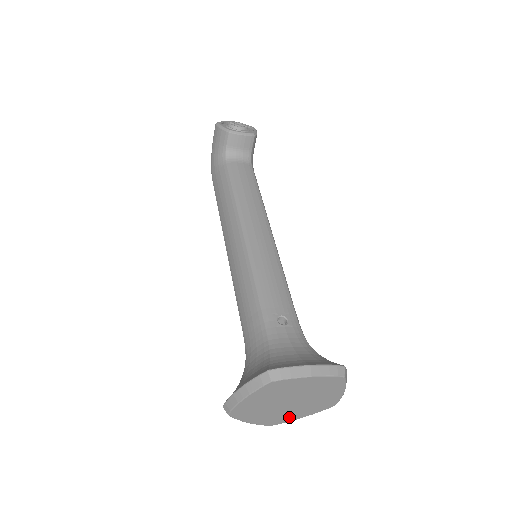
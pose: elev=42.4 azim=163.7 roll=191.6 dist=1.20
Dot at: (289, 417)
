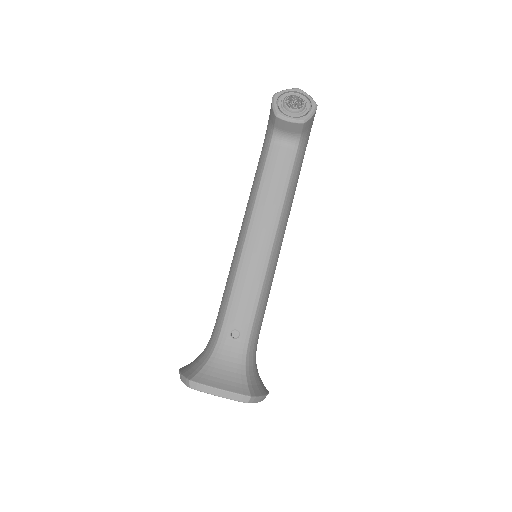
Dot at: occluded
